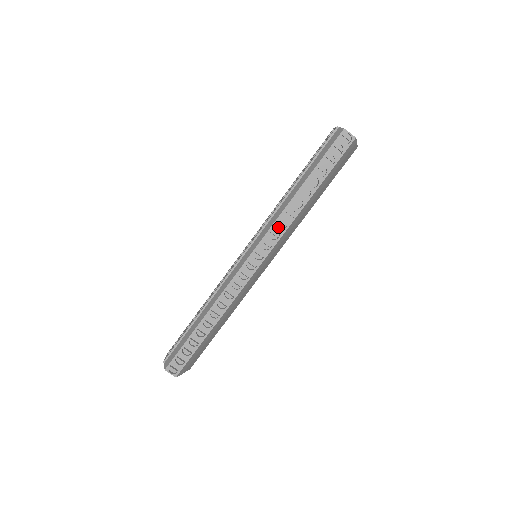
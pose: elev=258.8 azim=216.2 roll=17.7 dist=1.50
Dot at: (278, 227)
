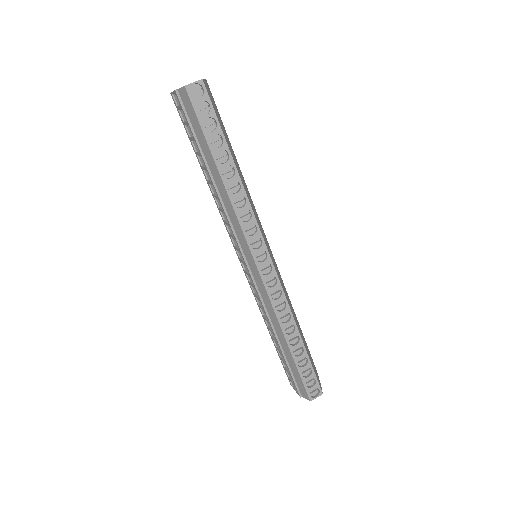
Dot at: (245, 221)
